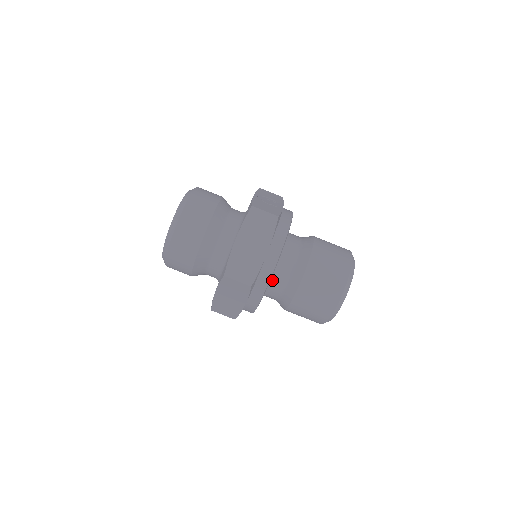
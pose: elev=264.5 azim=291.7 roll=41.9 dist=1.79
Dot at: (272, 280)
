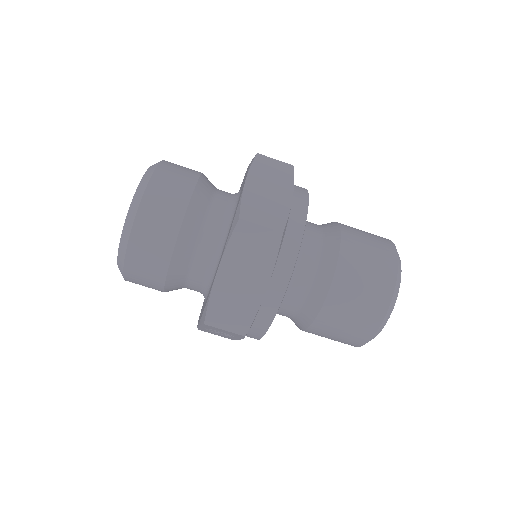
Dot at: occluded
